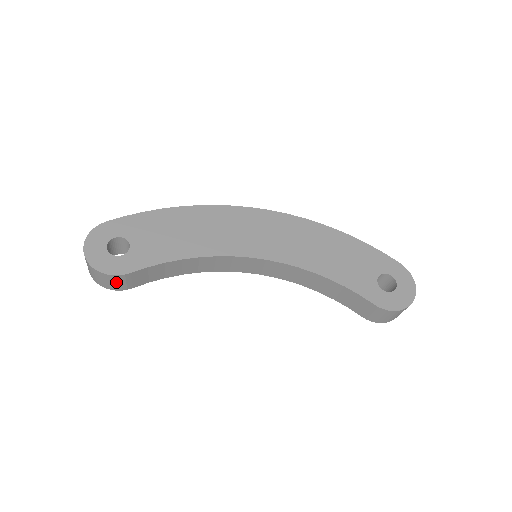
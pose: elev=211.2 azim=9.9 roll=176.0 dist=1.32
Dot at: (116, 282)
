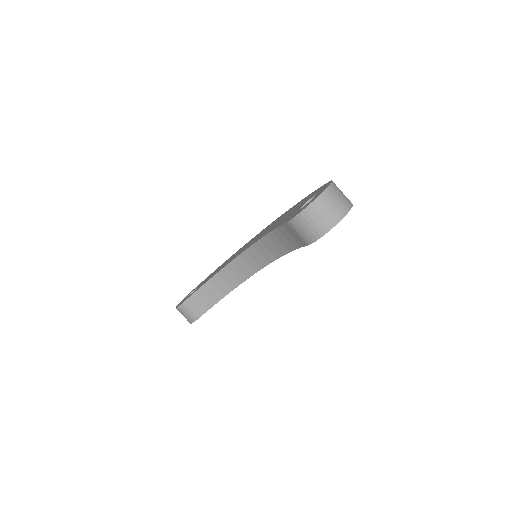
Dot at: (186, 313)
